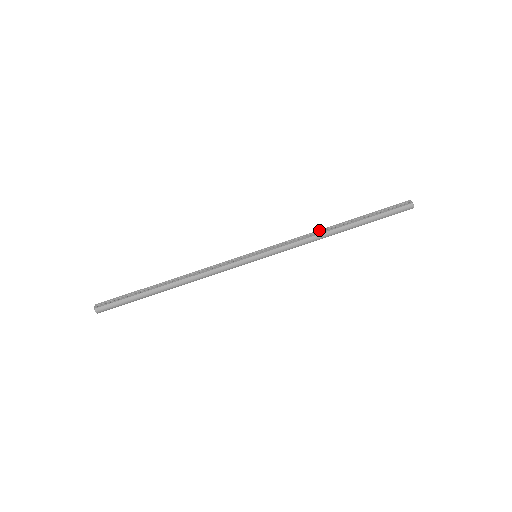
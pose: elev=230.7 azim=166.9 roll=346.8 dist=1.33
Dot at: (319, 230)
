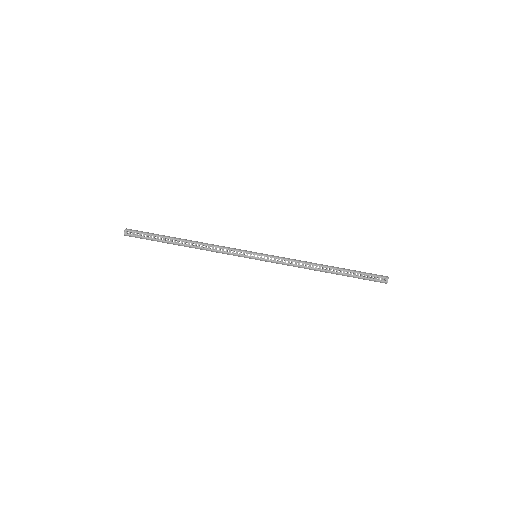
Dot at: (311, 264)
